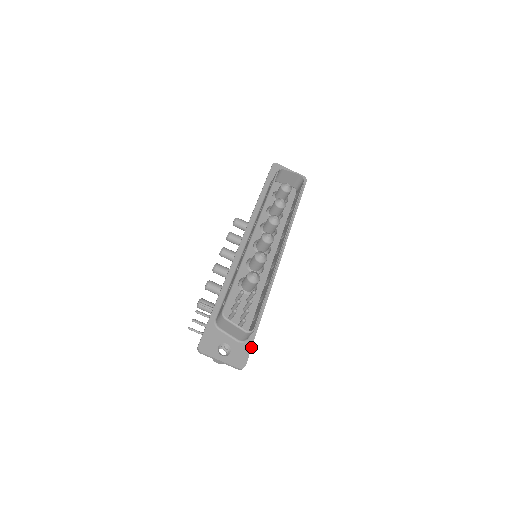
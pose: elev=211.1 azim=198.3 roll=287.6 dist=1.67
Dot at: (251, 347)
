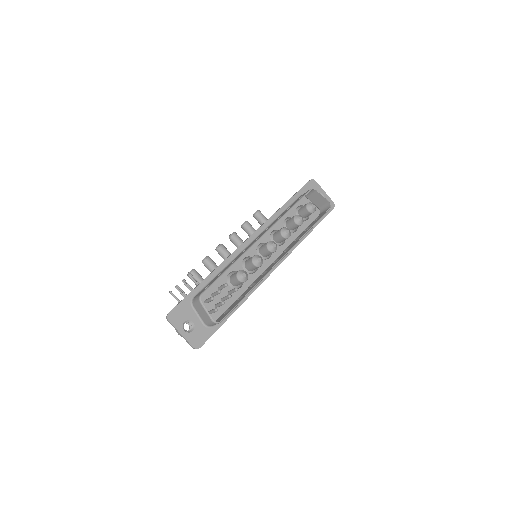
Dot at: (212, 334)
